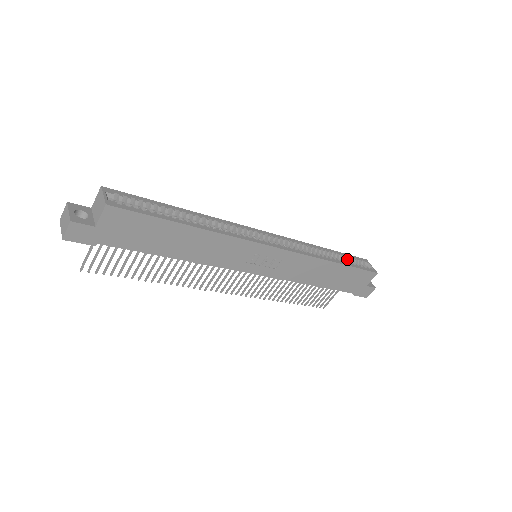
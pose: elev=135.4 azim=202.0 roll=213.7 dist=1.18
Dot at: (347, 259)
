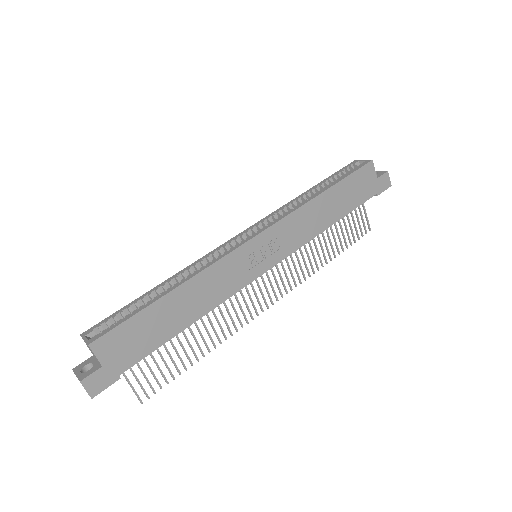
Dot at: (335, 178)
